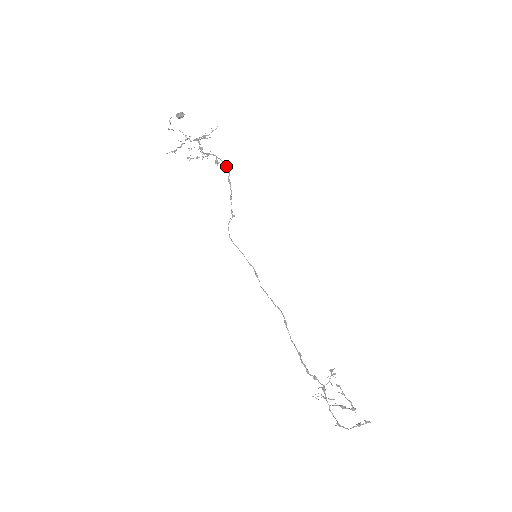
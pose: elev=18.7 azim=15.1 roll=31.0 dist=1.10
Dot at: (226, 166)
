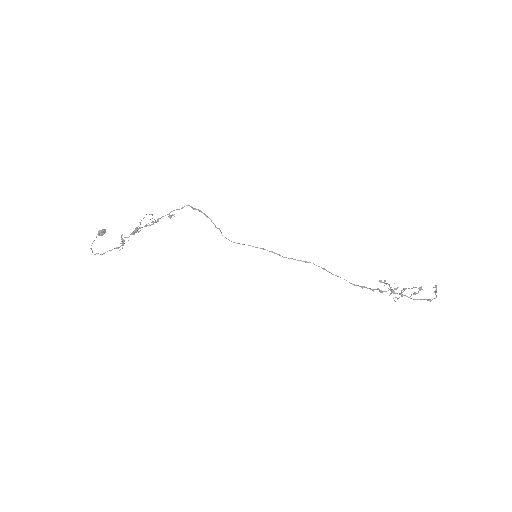
Dot at: (183, 207)
